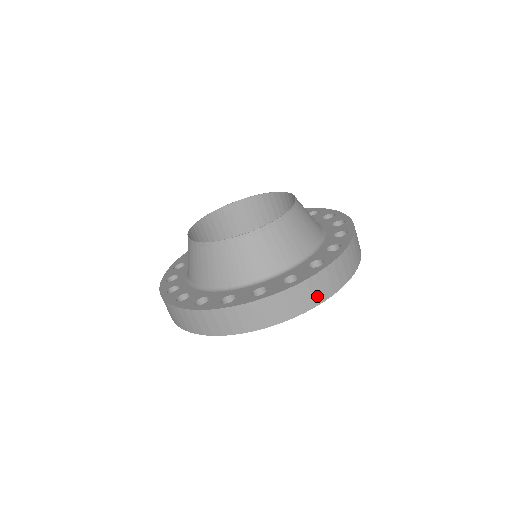
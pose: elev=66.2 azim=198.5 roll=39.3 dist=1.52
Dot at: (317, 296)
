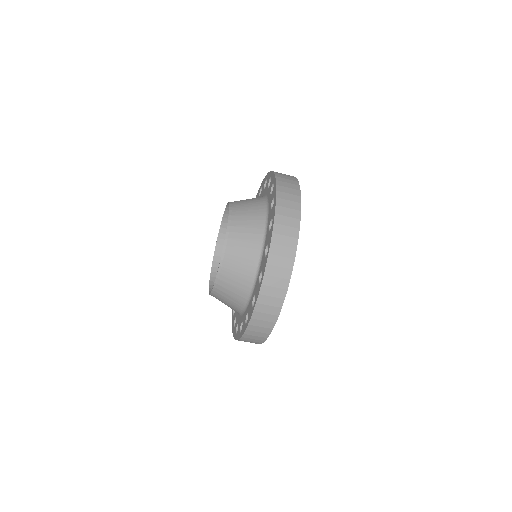
Dot at: (267, 325)
